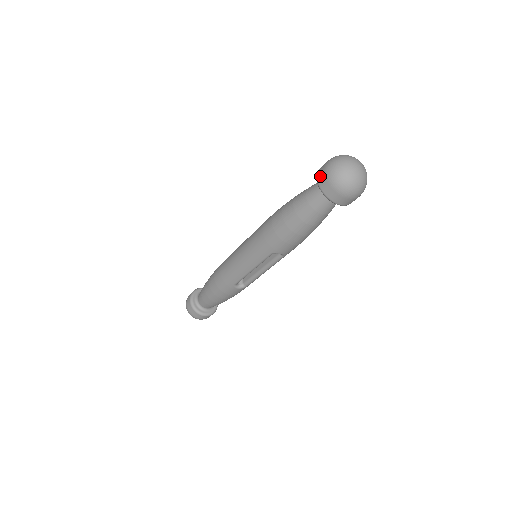
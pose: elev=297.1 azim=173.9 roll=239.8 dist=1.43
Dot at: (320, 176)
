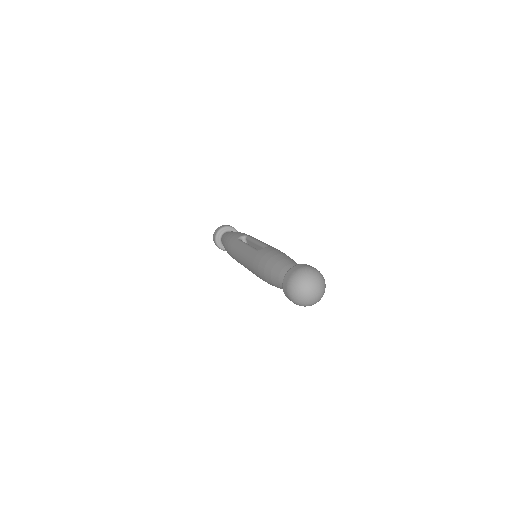
Dot at: (284, 291)
